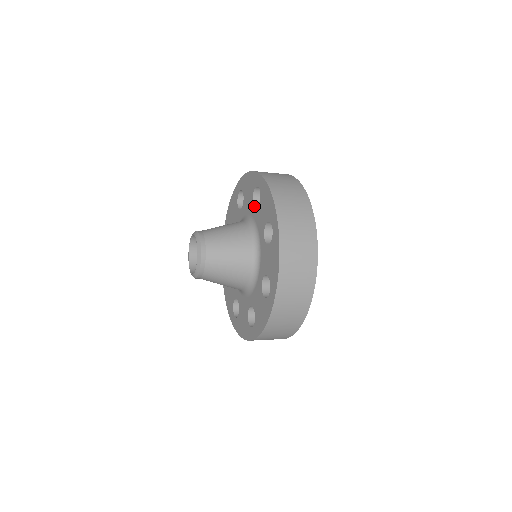
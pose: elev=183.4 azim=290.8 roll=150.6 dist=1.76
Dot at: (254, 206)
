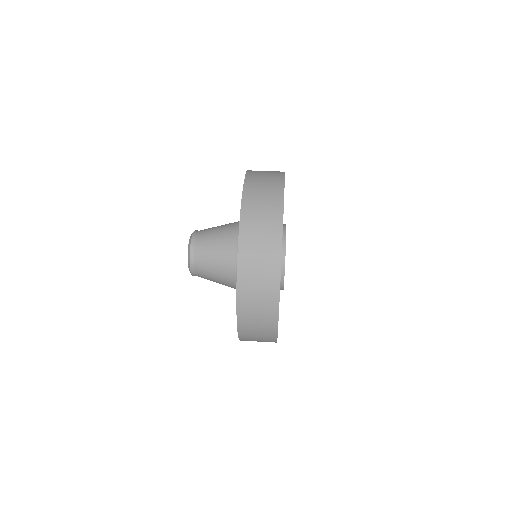
Dot at: occluded
